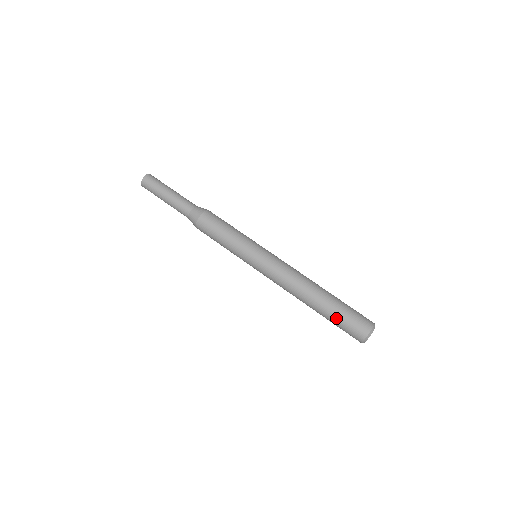
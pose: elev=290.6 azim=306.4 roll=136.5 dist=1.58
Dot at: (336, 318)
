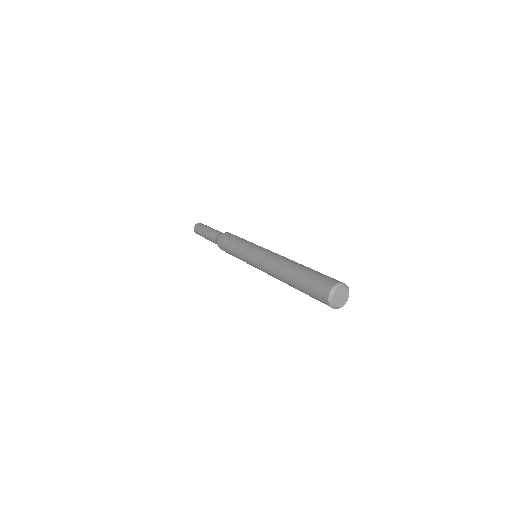
Dot at: (307, 278)
